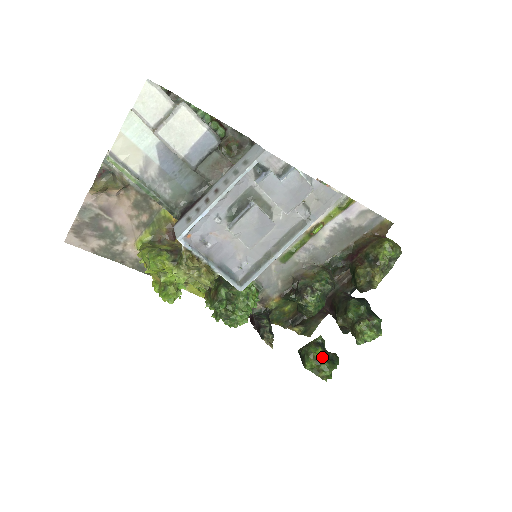
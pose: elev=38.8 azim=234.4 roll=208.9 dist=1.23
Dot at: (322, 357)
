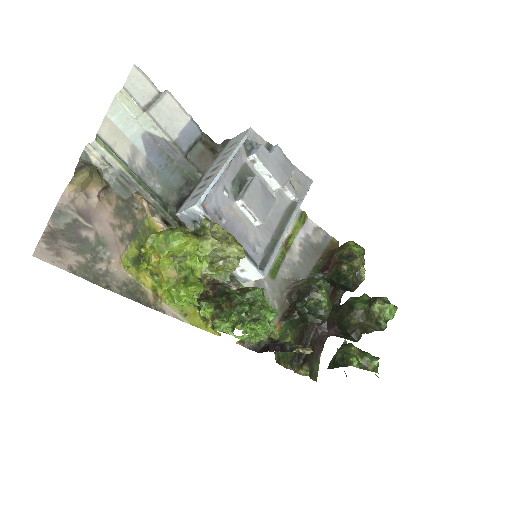
Dot at: (361, 350)
